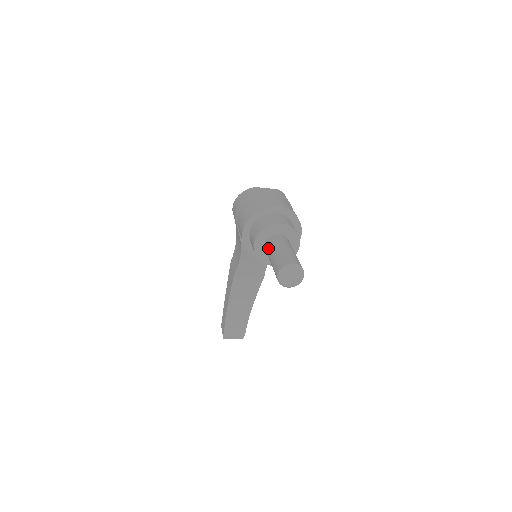
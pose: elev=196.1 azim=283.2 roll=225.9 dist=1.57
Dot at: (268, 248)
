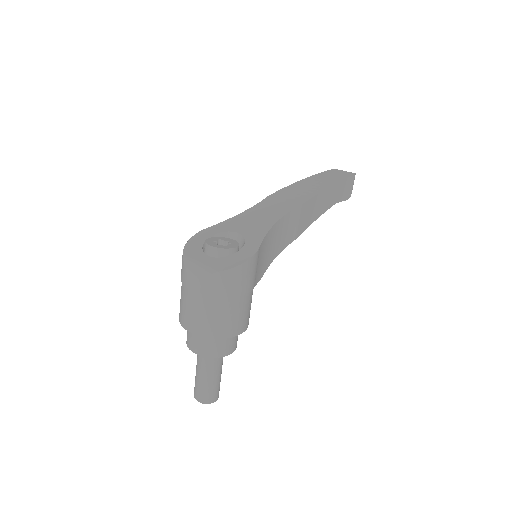
Dot at: occluded
